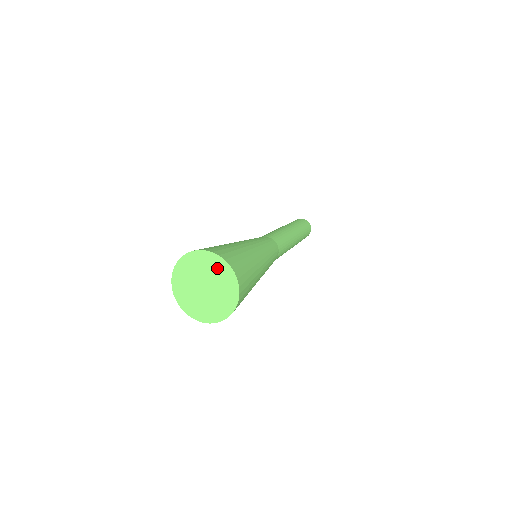
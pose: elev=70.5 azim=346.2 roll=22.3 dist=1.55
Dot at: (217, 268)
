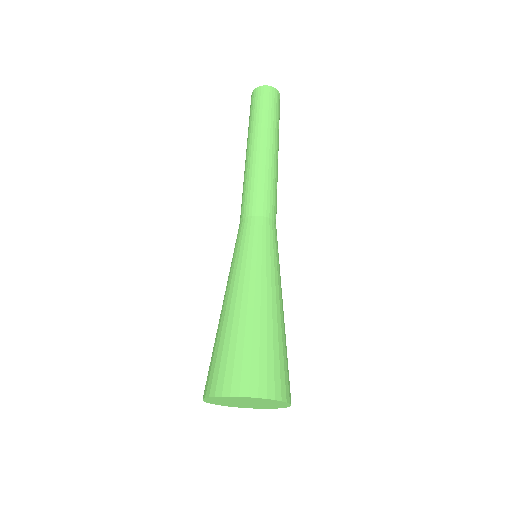
Dot at: (259, 400)
